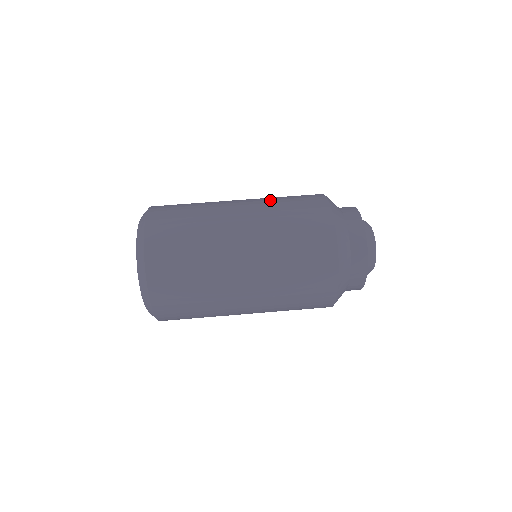
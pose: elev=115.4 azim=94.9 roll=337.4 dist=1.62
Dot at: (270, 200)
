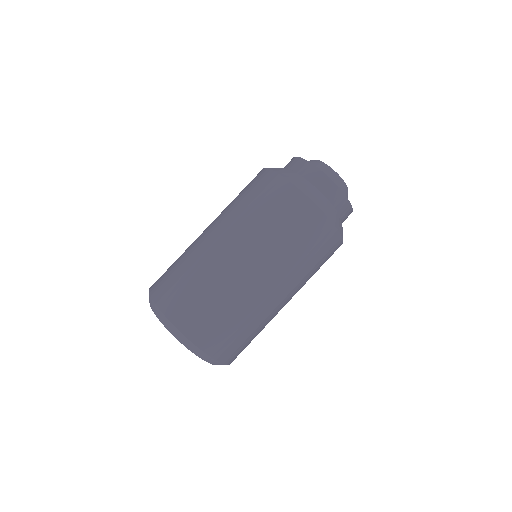
Dot at: (236, 212)
